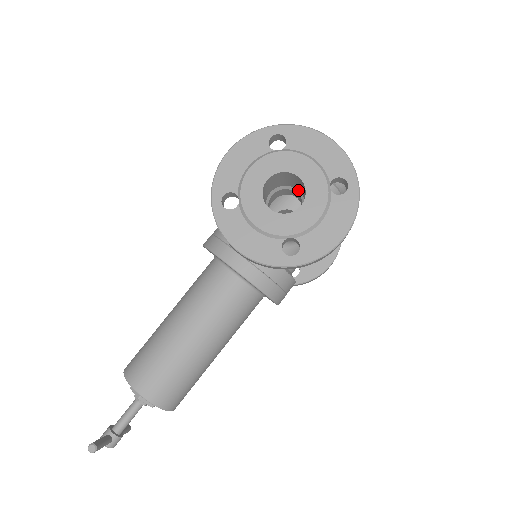
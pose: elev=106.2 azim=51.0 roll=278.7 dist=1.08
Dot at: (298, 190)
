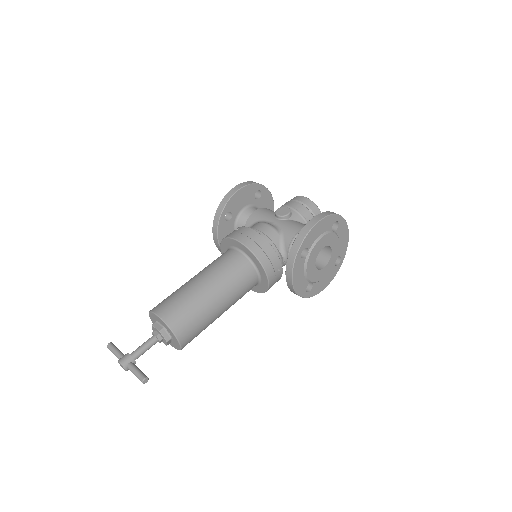
Dot at: occluded
